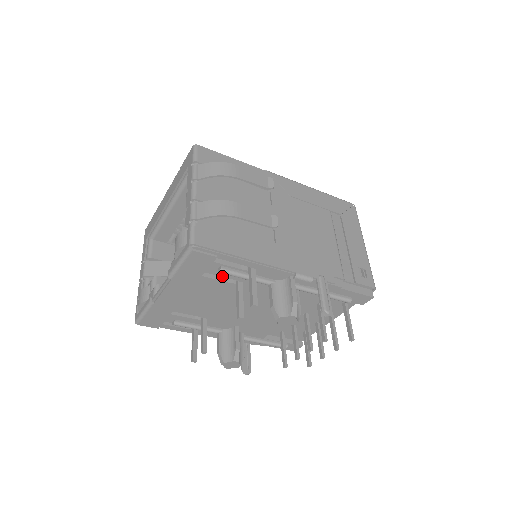
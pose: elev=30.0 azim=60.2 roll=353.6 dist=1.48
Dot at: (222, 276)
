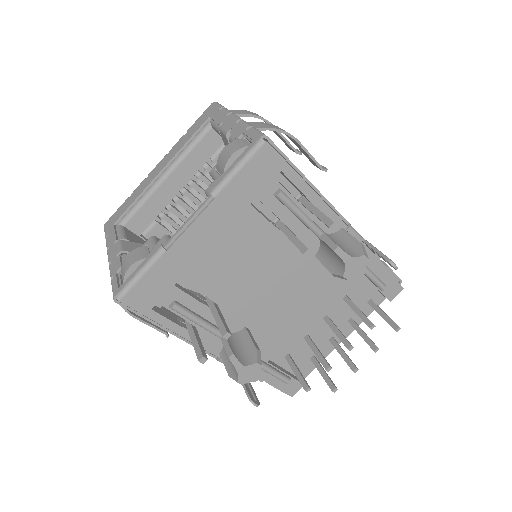
Dot at: (272, 211)
